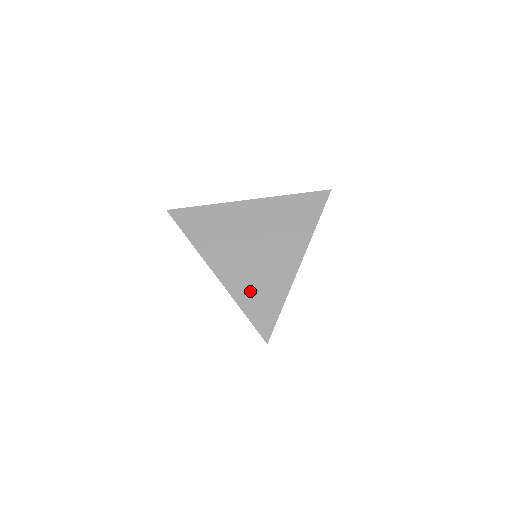
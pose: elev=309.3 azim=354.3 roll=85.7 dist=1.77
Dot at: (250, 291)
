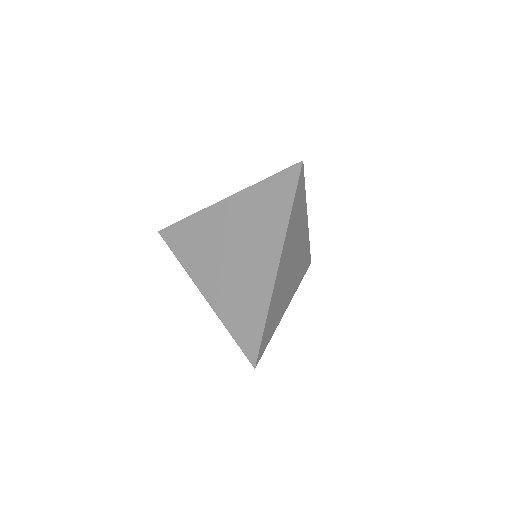
Dot at: (233, 309)
